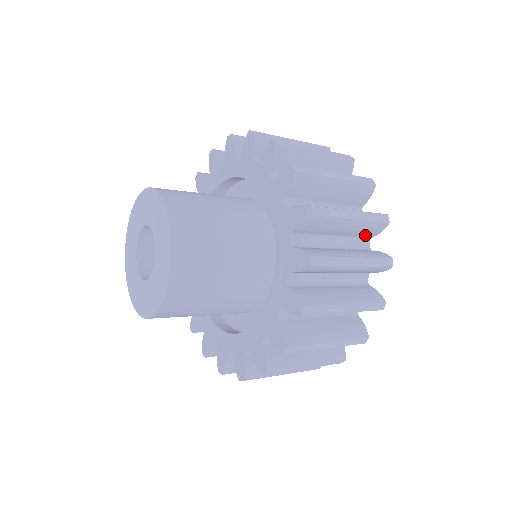
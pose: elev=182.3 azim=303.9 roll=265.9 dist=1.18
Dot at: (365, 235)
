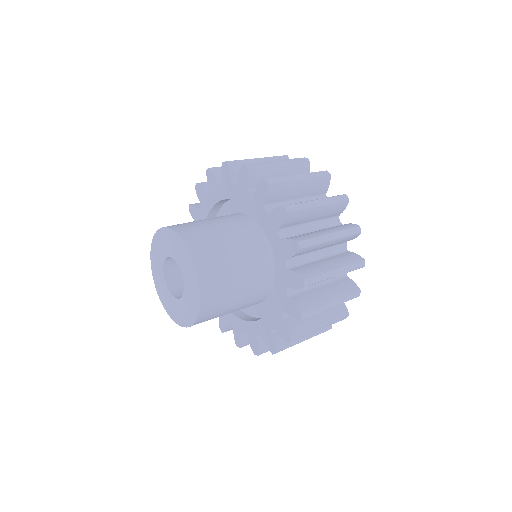
Dot at: (334, 215)
